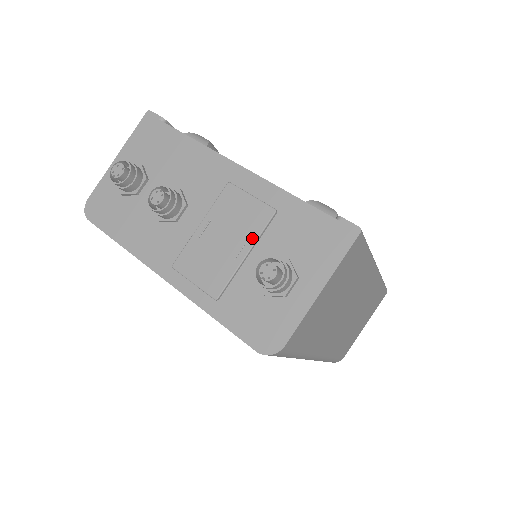
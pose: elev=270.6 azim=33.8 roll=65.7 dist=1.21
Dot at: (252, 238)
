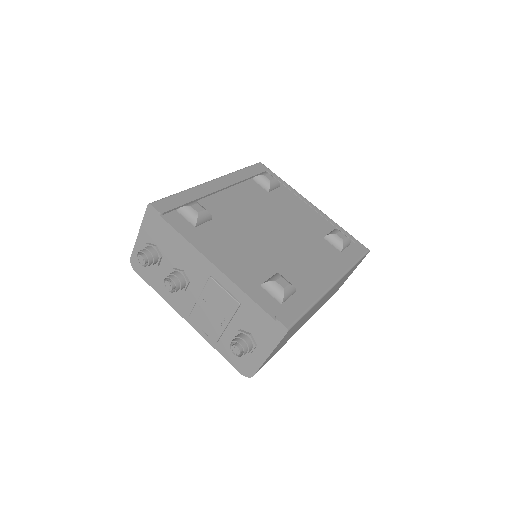
Dot at: (229, 316)
